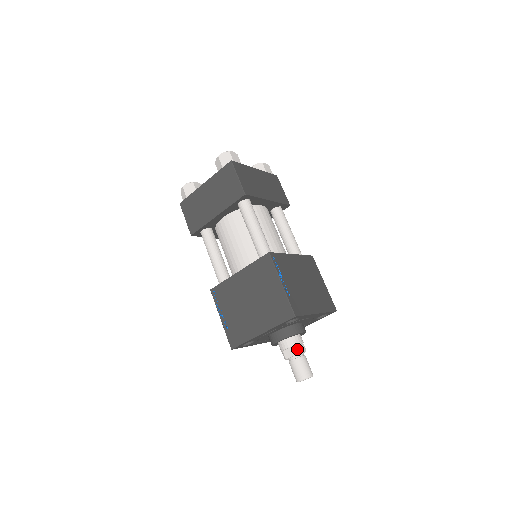
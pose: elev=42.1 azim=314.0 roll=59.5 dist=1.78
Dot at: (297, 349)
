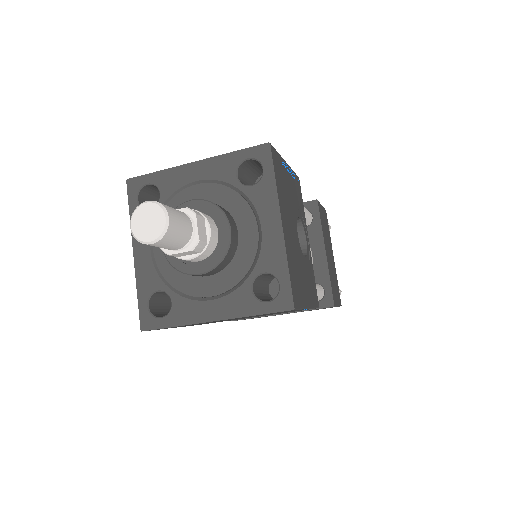
Dot at: occluded
